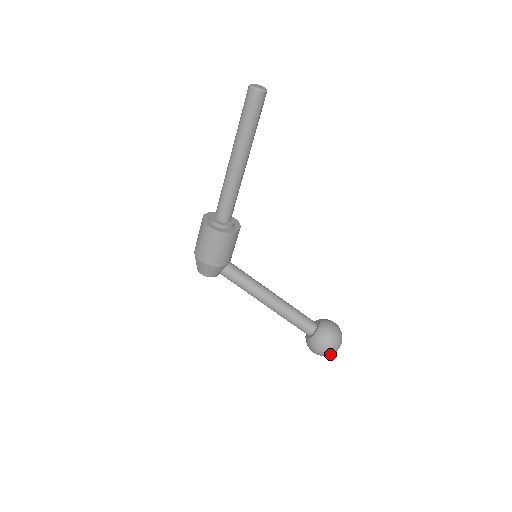
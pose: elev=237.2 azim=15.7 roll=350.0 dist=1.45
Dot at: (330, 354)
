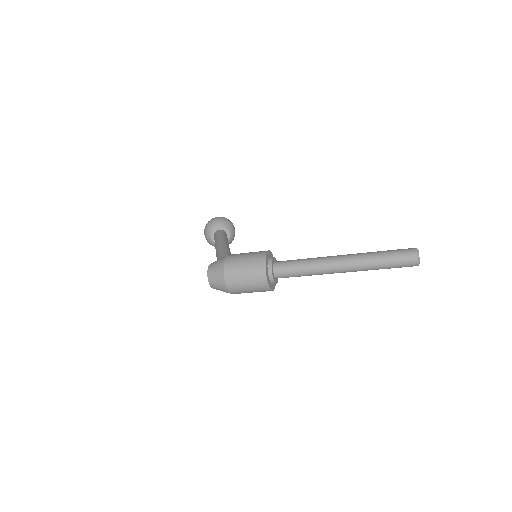
Dot at: occluded
